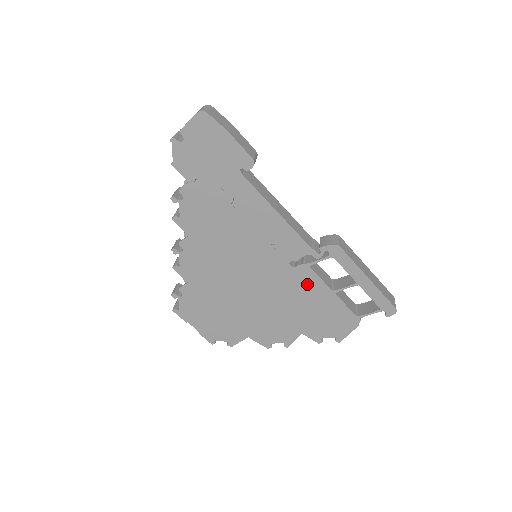
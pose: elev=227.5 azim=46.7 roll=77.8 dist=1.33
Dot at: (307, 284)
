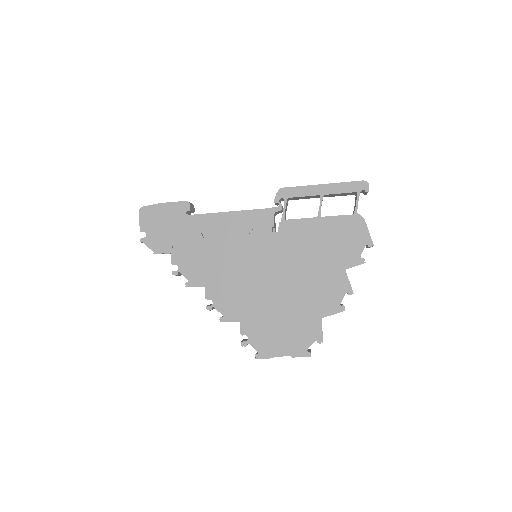
Dot at: (299, 232)
